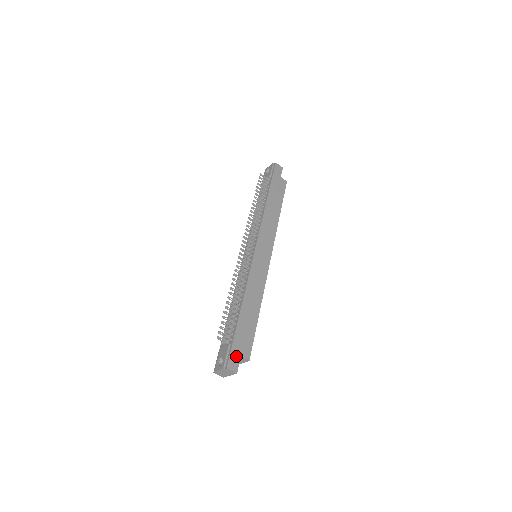
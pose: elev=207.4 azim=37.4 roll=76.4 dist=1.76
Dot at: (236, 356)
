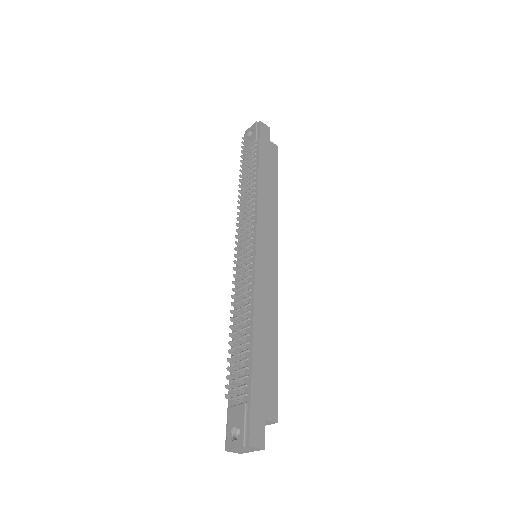
Dot at: (259, 421)
